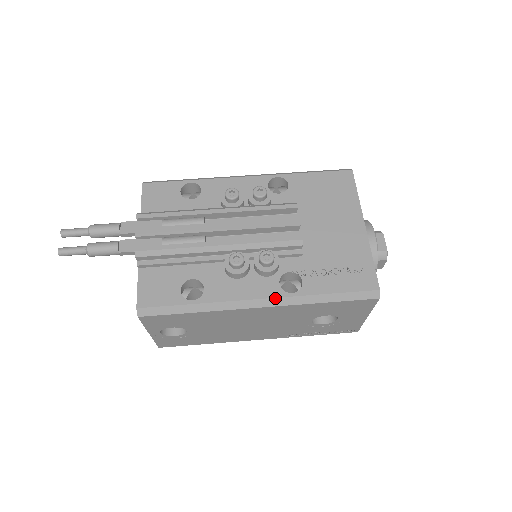
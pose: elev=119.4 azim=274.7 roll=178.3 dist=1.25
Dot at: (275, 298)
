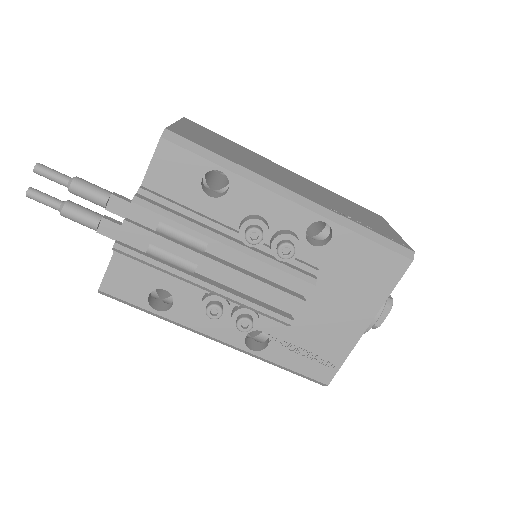
Dot at: (233, 346)
